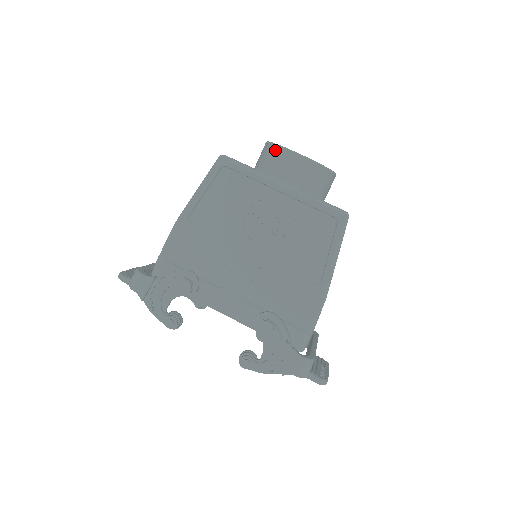
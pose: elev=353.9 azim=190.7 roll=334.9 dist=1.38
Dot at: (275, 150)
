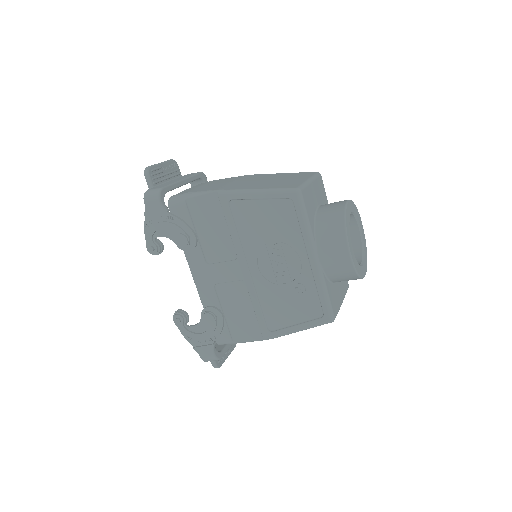
Dot at: (340, 229)
